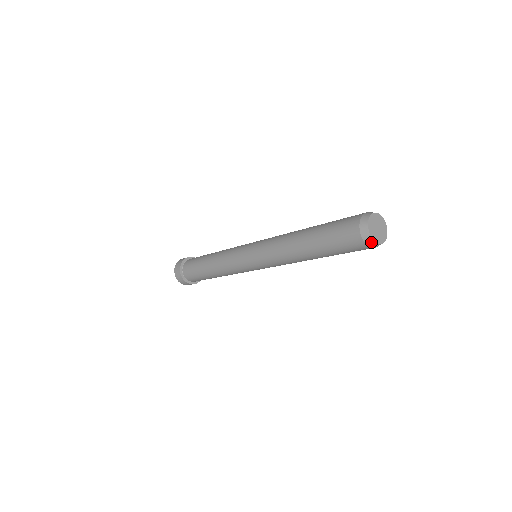
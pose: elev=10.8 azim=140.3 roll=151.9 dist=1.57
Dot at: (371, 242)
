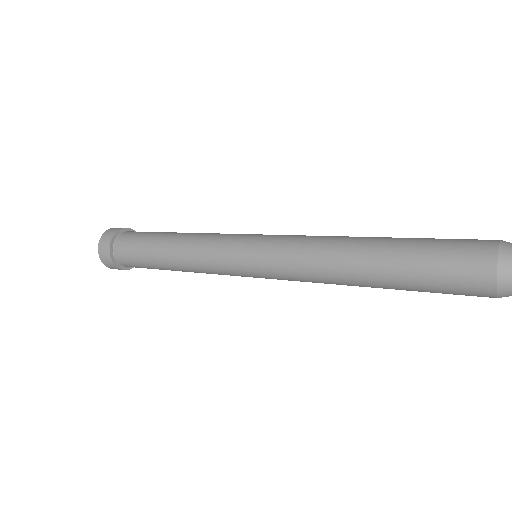
Dot at: (507, 289)
